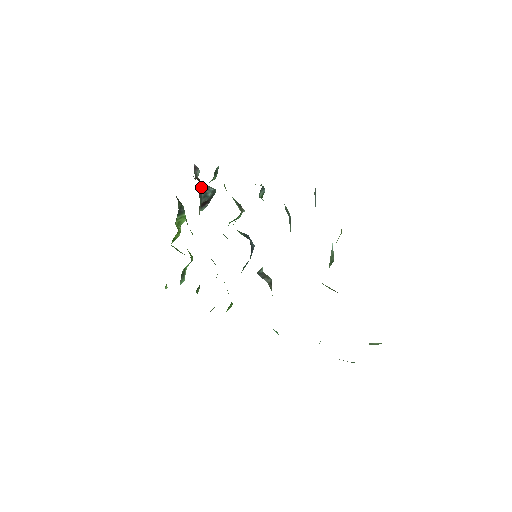
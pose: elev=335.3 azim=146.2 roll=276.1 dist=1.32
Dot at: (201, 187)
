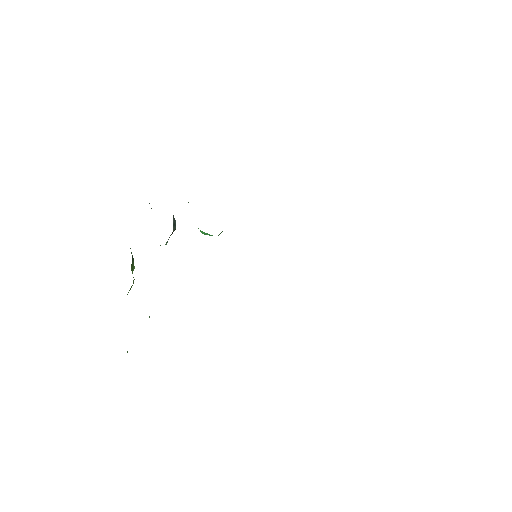
Dot at: occluded
